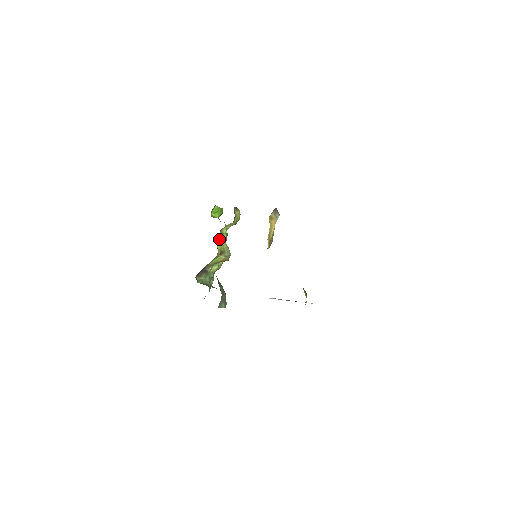
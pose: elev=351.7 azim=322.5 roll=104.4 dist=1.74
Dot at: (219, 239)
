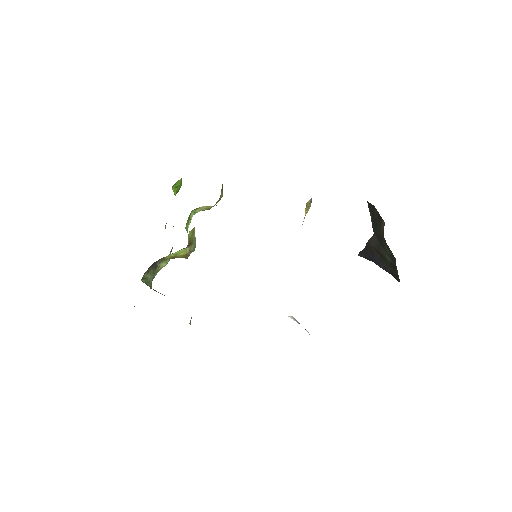
Dot at: occluded
